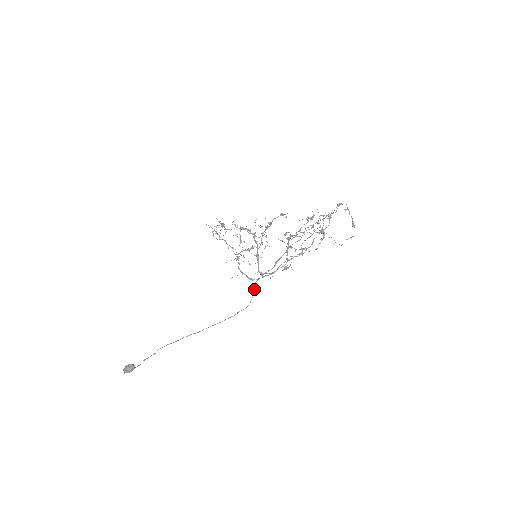
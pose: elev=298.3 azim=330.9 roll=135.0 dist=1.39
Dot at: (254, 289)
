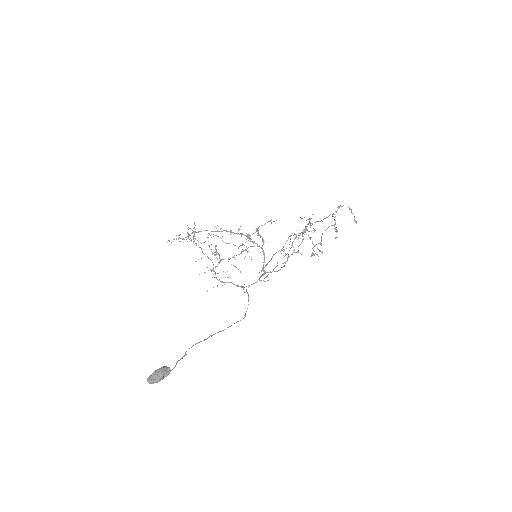
Dot at: (248, 295)
